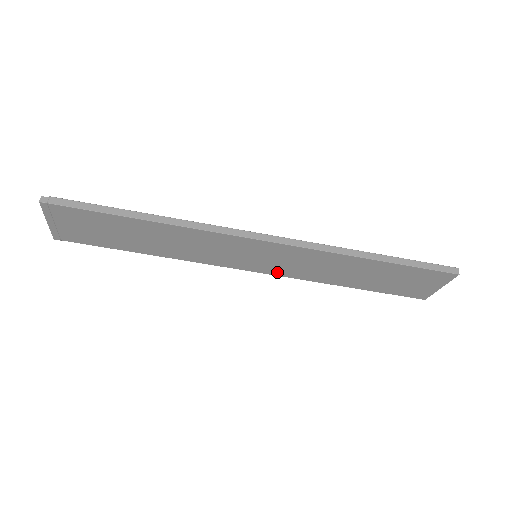
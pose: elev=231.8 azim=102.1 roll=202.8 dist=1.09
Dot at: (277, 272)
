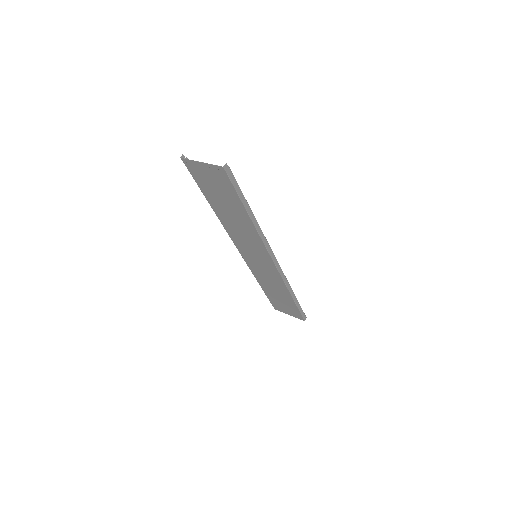
Dot at: (248, 262)
